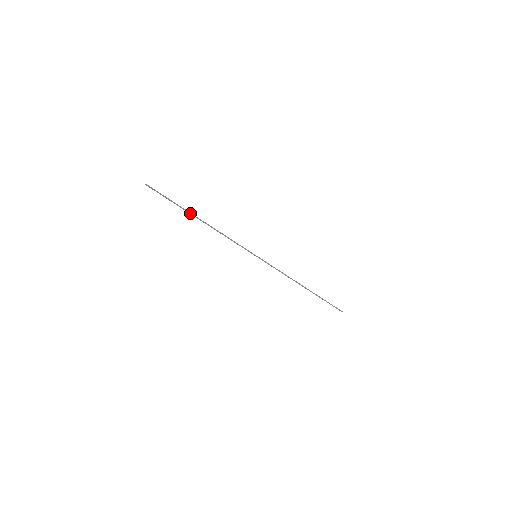
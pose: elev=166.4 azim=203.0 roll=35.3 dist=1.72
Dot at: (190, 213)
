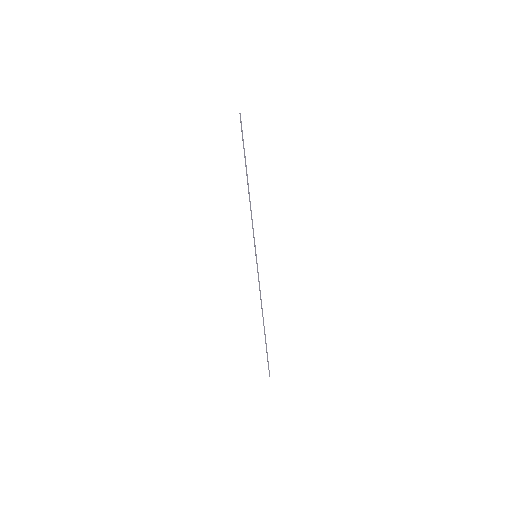
Dot at: (246, 169)
